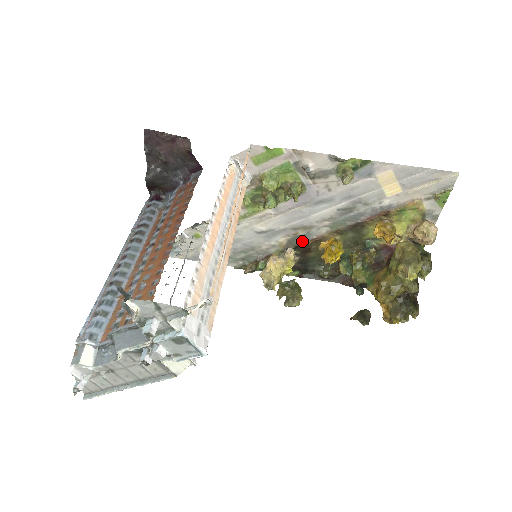
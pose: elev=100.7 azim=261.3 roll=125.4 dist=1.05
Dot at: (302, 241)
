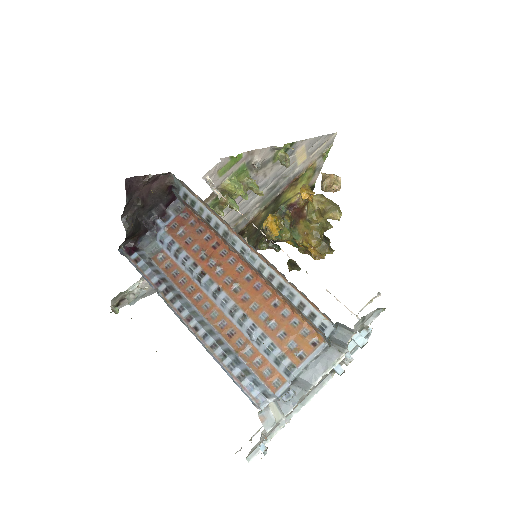
Dot at: (240, 229)
